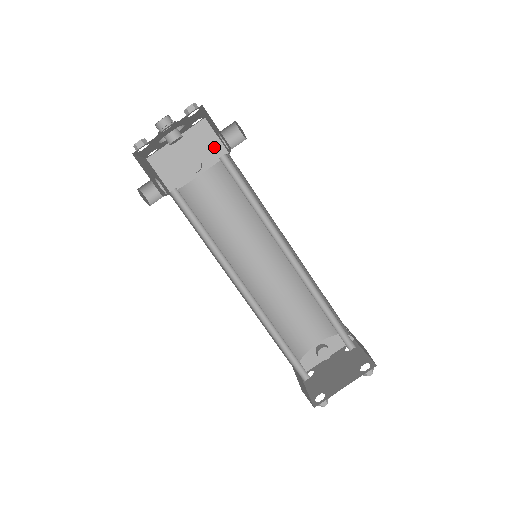
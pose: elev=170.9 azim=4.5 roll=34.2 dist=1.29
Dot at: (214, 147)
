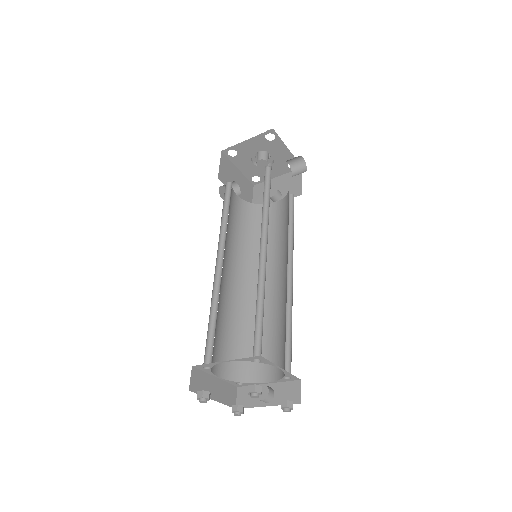
Dot at: (296, 187)
